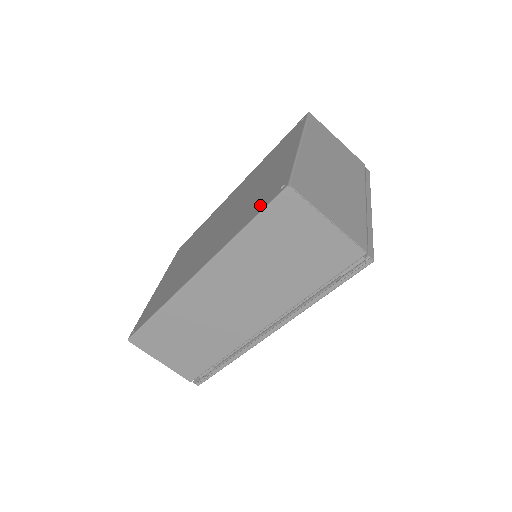
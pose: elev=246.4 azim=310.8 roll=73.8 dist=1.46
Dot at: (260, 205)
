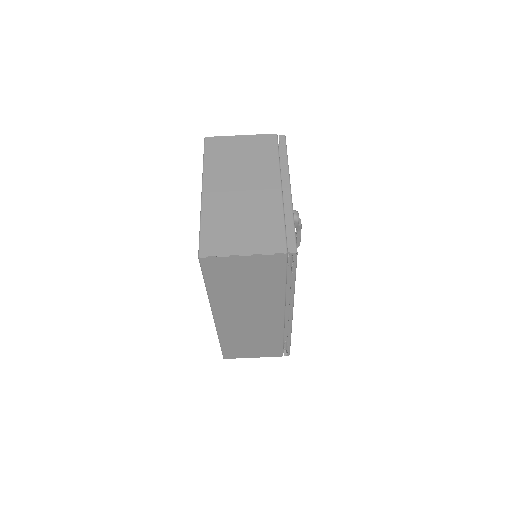
Dot at: occluded
